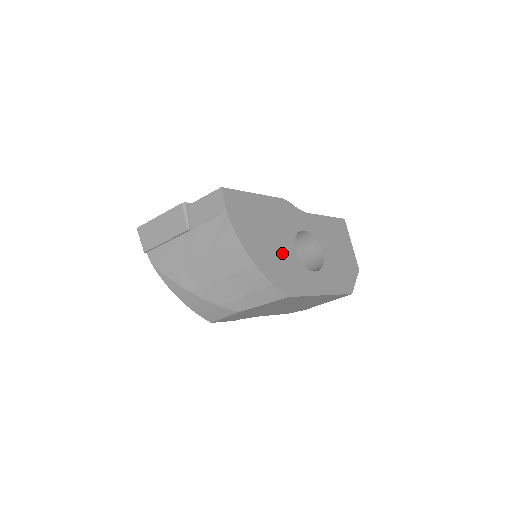
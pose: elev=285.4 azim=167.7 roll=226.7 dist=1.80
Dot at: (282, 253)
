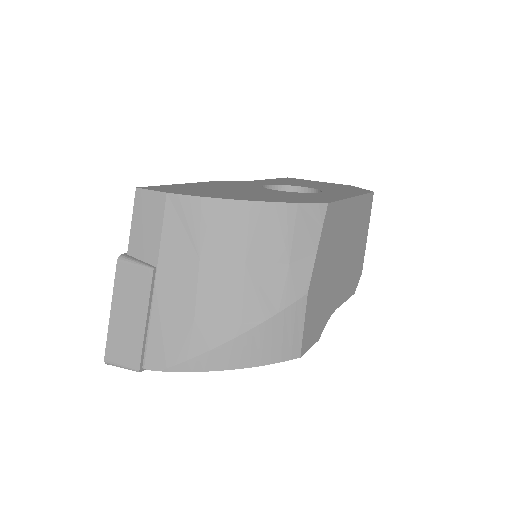
Dot at: occluded
